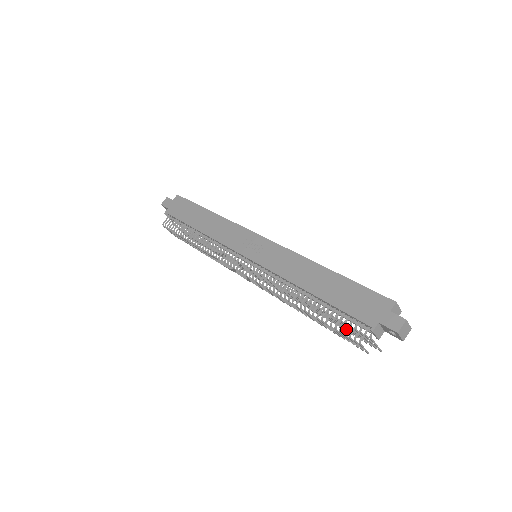
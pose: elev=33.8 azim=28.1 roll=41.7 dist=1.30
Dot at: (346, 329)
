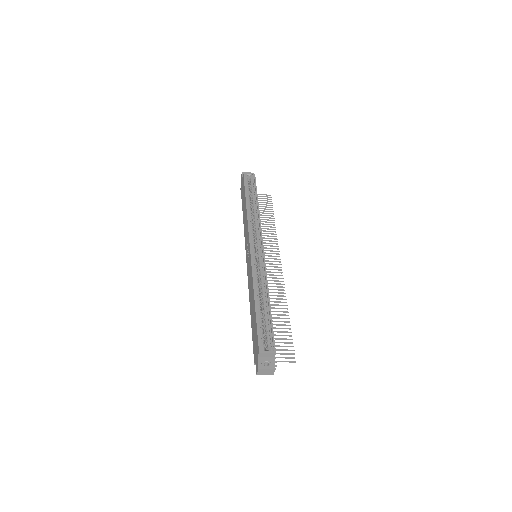
Dot at: occluded
